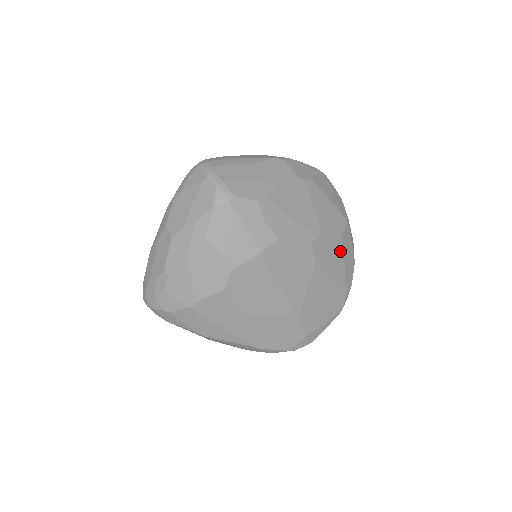
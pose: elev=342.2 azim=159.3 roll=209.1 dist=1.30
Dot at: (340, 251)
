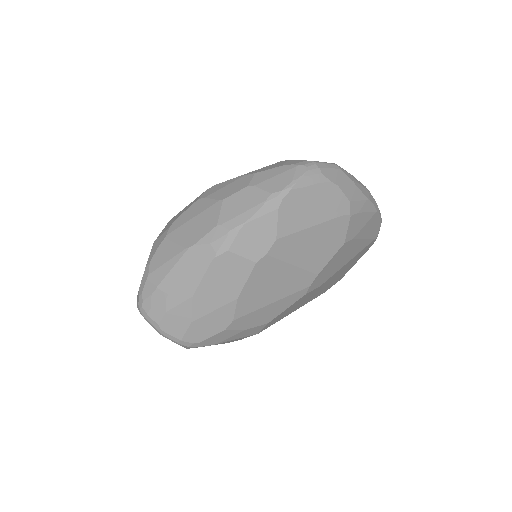
Dot at: (350, 245)
